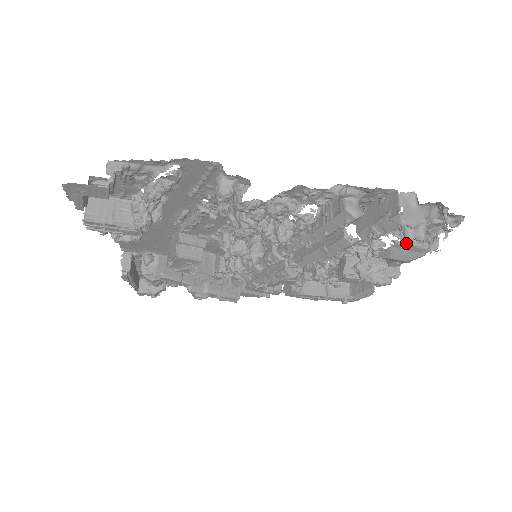
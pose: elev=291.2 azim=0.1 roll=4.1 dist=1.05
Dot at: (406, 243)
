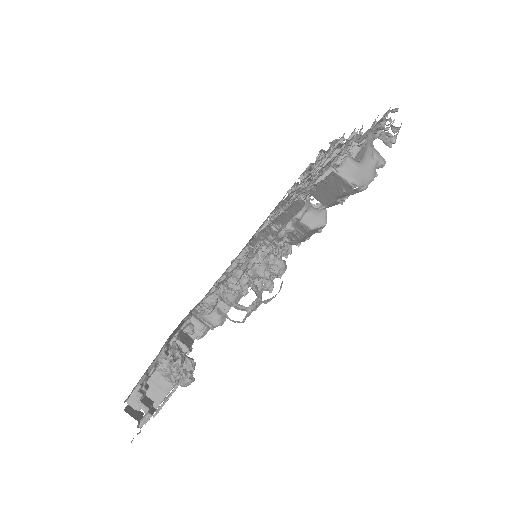
Dot at: (360, 148)
